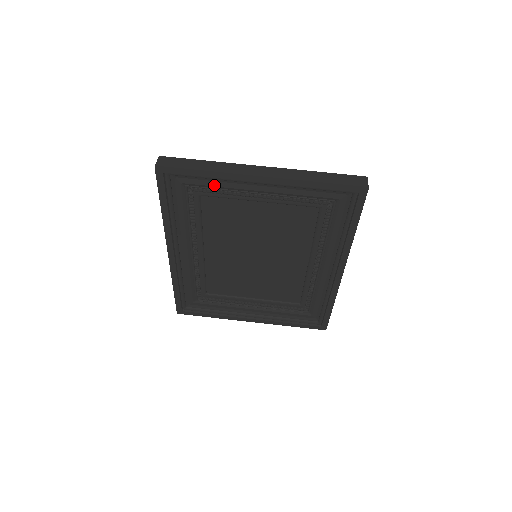
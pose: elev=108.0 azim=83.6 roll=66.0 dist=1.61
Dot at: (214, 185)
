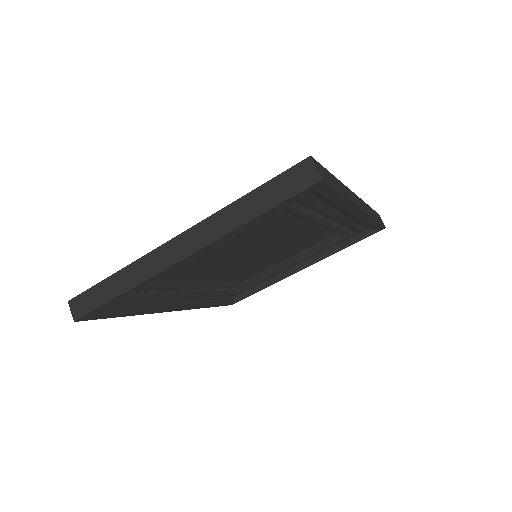
Dot at: occluded
